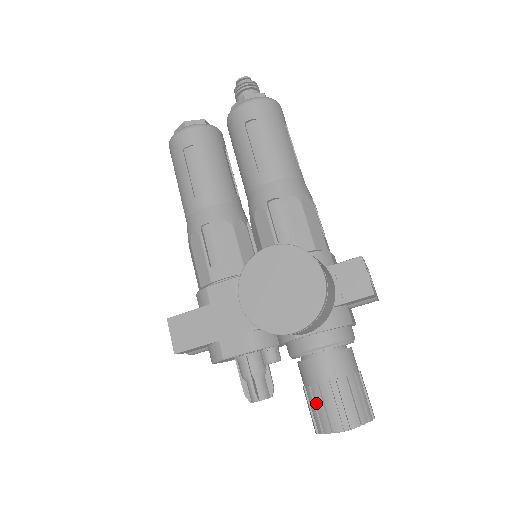
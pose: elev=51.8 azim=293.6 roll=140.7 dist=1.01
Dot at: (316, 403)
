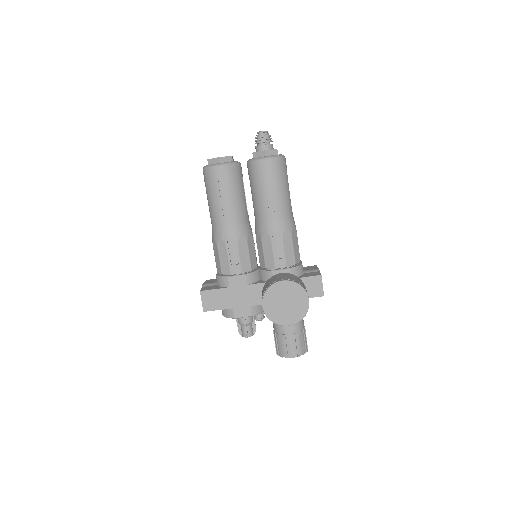
Dot at: (282, 343)
